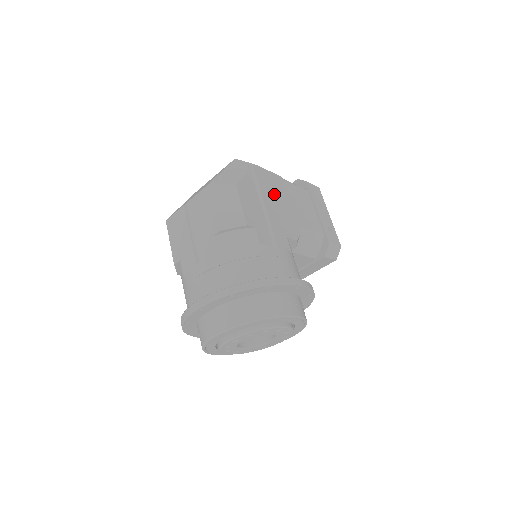
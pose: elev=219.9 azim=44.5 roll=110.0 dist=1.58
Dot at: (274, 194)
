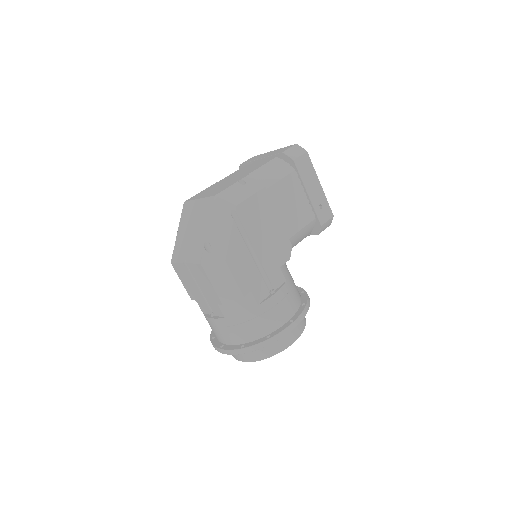
Dot at: (261, 224)
